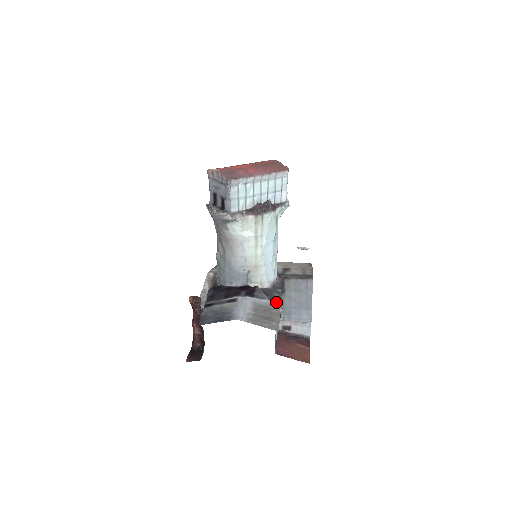
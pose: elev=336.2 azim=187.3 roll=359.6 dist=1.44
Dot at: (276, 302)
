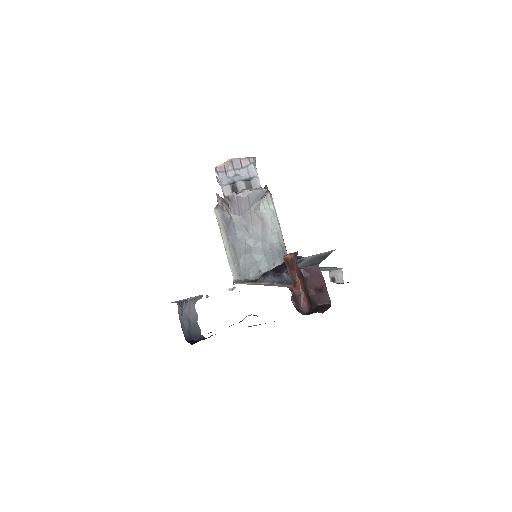
Dot at: occluded
